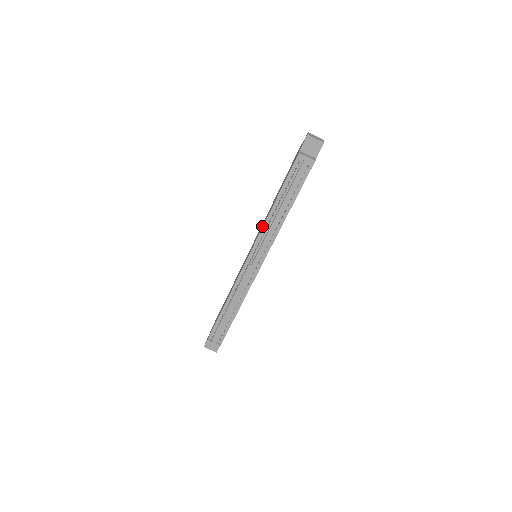
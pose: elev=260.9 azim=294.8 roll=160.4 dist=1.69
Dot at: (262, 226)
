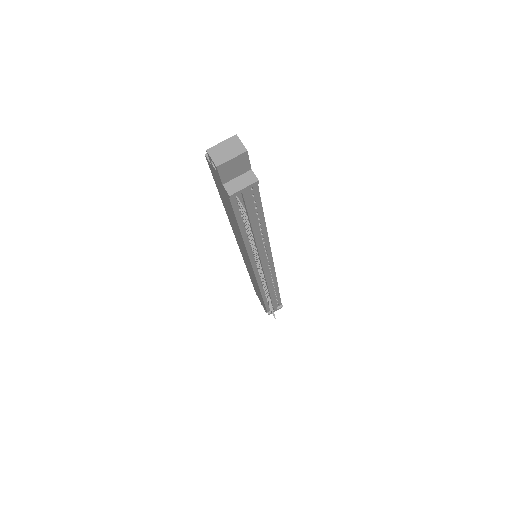
Dot at: (244, 249)
